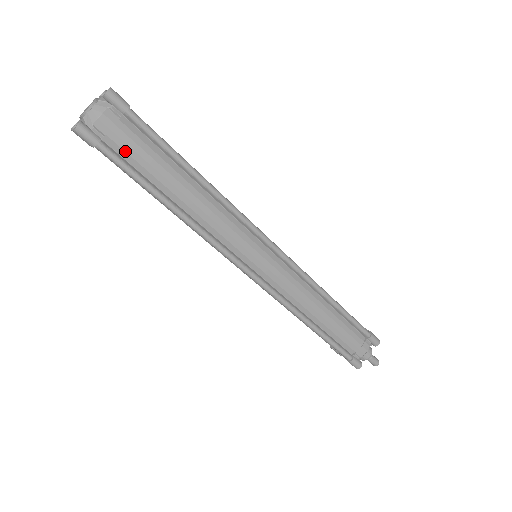
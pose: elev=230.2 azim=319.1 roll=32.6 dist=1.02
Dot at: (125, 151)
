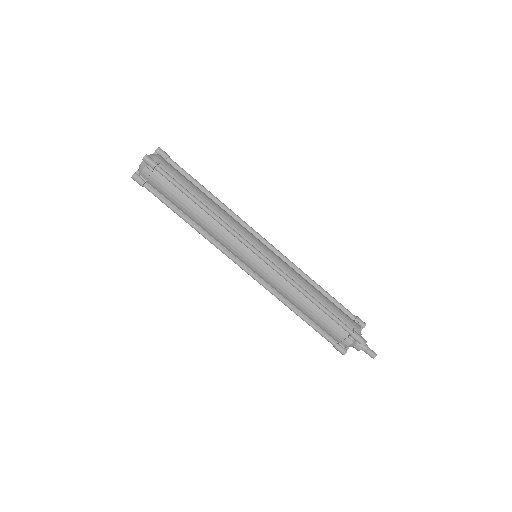
Dot at: (171, 173)
